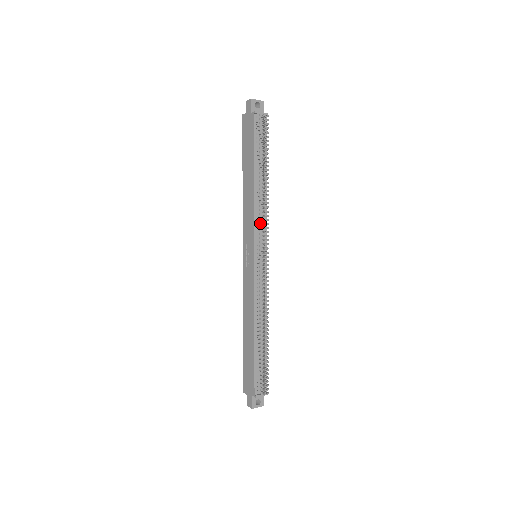
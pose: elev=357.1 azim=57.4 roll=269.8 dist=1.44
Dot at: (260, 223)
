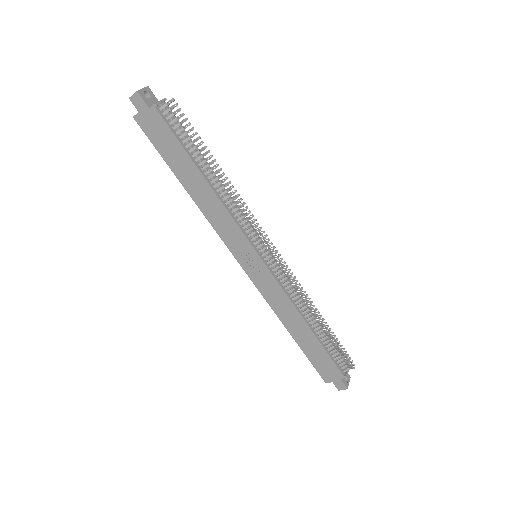
Dot at: (244, 221)
